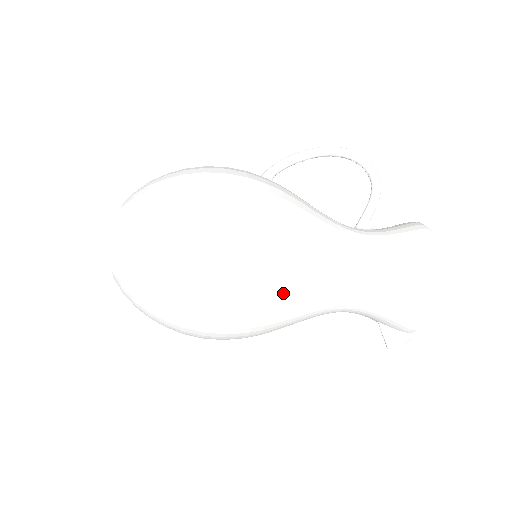
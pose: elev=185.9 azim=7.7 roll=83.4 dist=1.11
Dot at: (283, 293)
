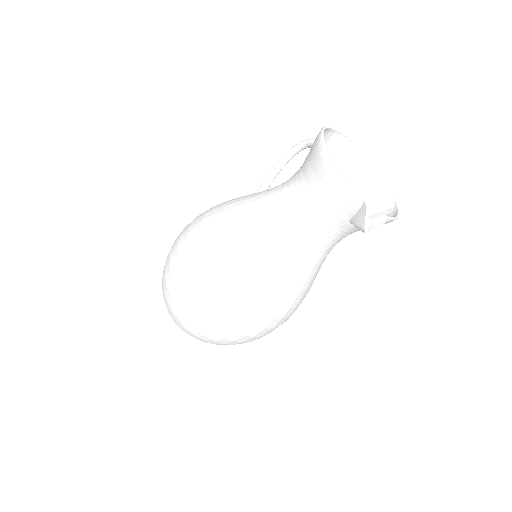
Dot at: (225, 247)
